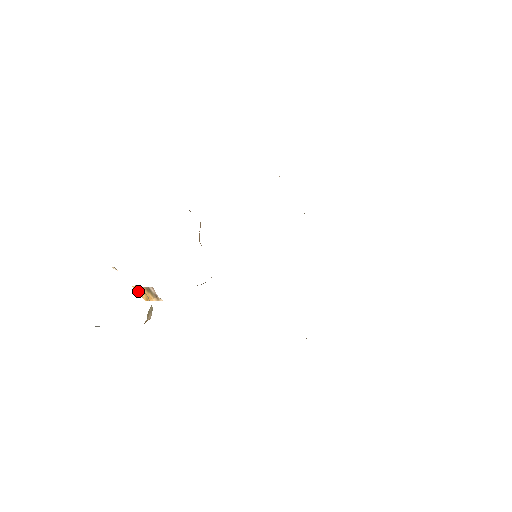
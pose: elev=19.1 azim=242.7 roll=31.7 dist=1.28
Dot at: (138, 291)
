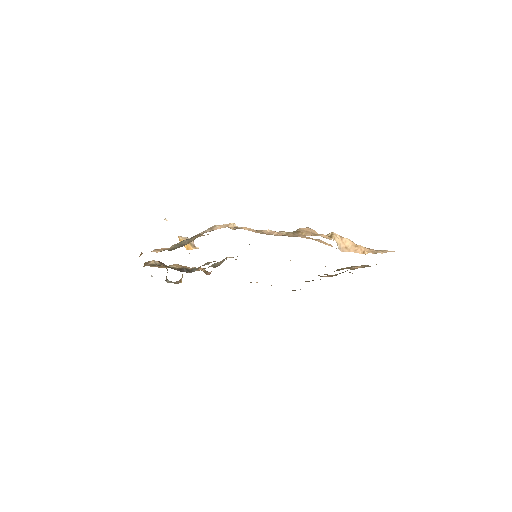
Dot at: occluded
